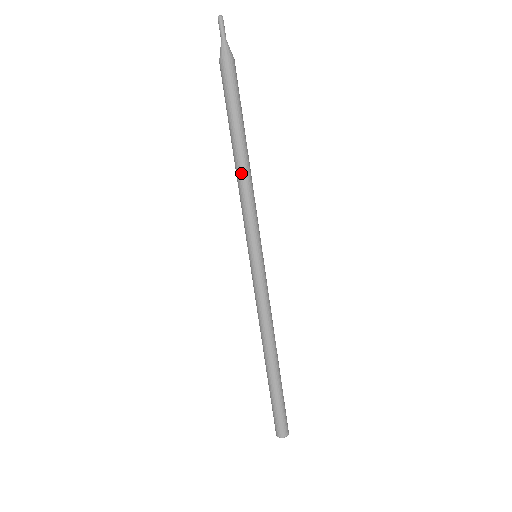
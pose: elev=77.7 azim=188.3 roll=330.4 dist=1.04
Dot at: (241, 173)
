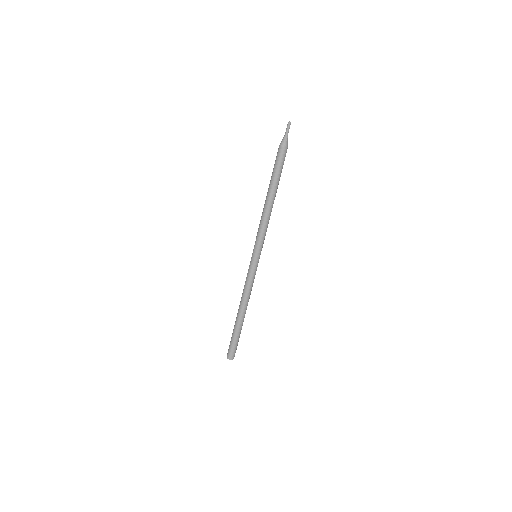
Dot at: (265, 209)
